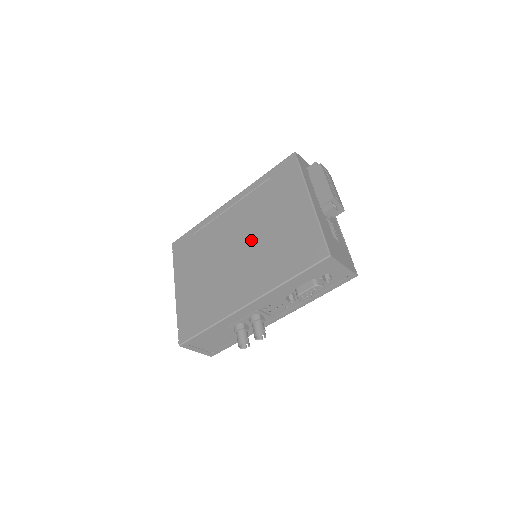
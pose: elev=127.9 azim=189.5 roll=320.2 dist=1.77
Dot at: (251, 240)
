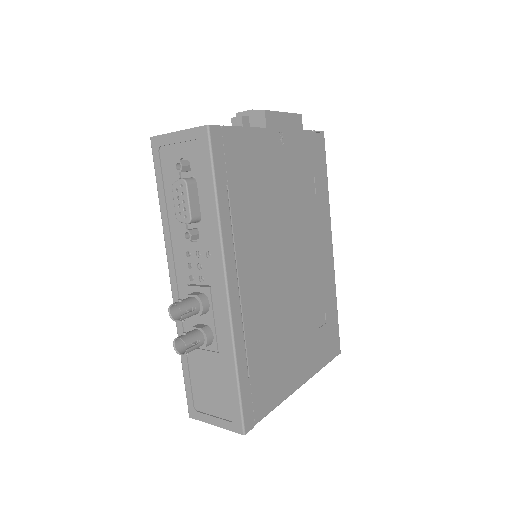
Dot at: occluded
